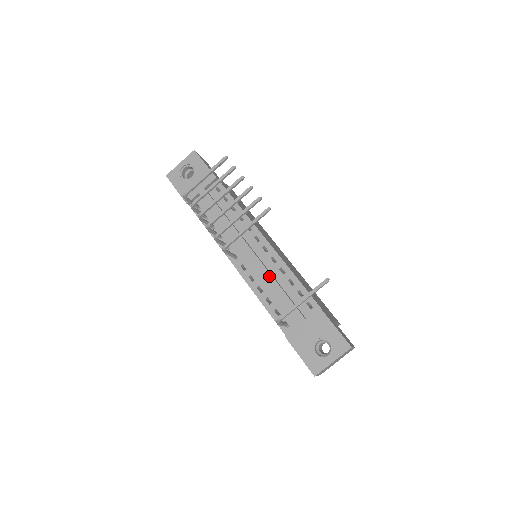
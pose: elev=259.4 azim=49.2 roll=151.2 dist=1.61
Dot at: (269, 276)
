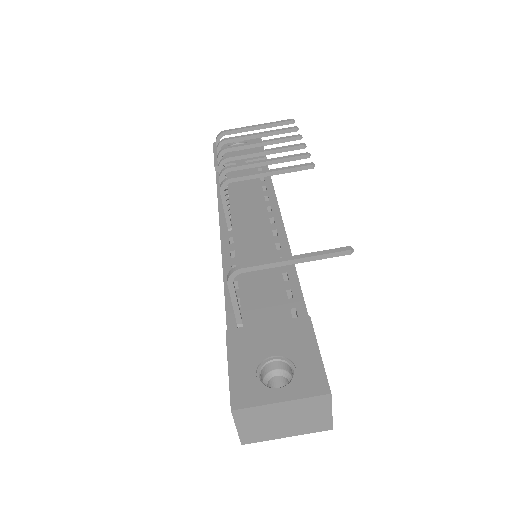
Dot at: (259, 254)
